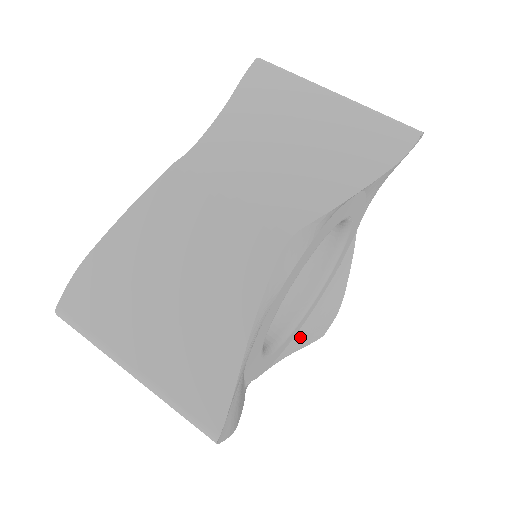
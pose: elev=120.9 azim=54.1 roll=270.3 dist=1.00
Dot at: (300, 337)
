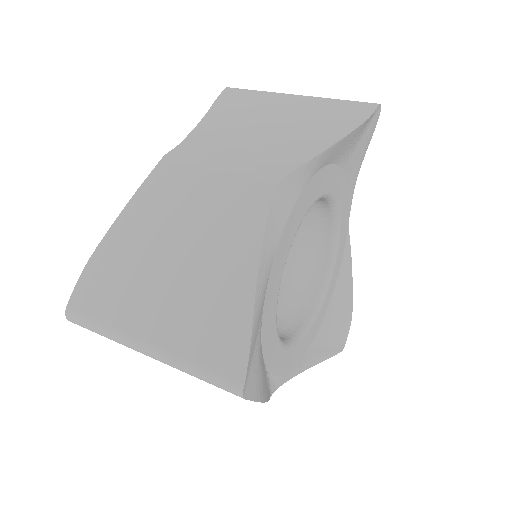
Dot at: (317, 346)
